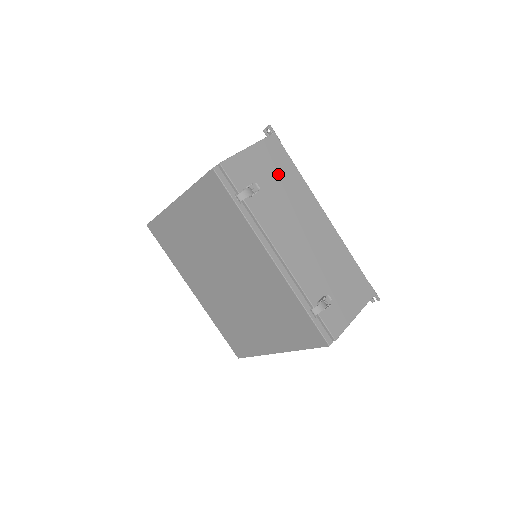
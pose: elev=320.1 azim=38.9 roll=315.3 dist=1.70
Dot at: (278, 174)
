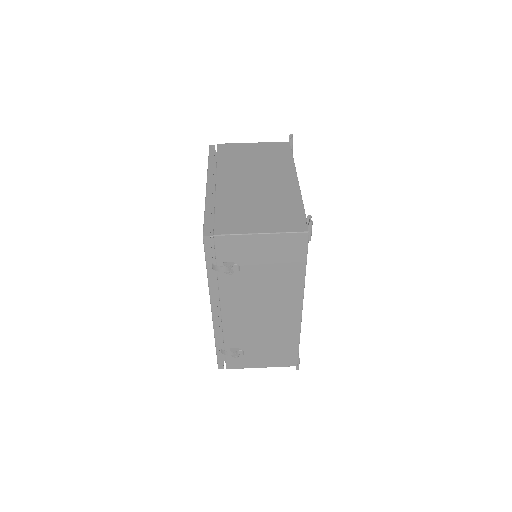
Dot at: (277, 264)
